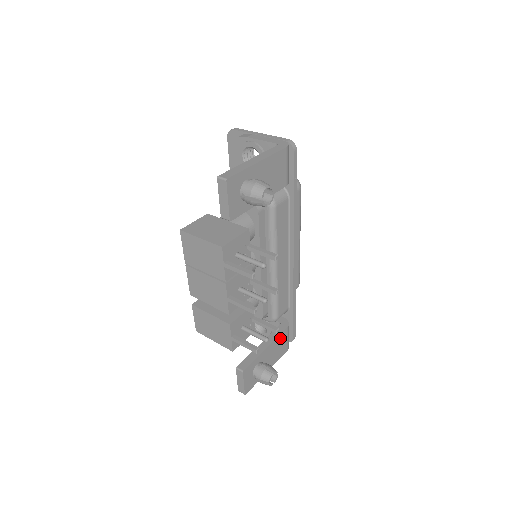
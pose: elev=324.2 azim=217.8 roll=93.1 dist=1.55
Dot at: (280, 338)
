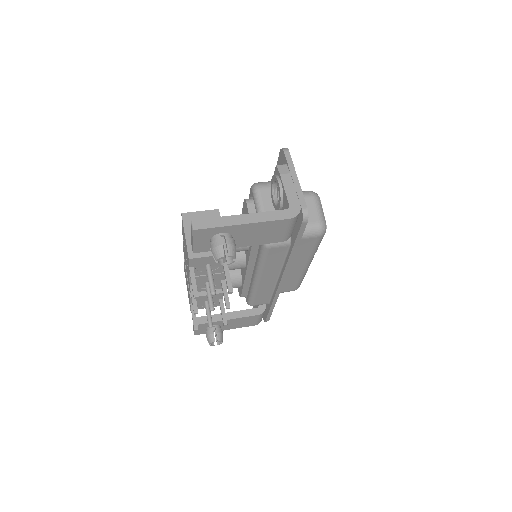
Dot at: (247, 318)
